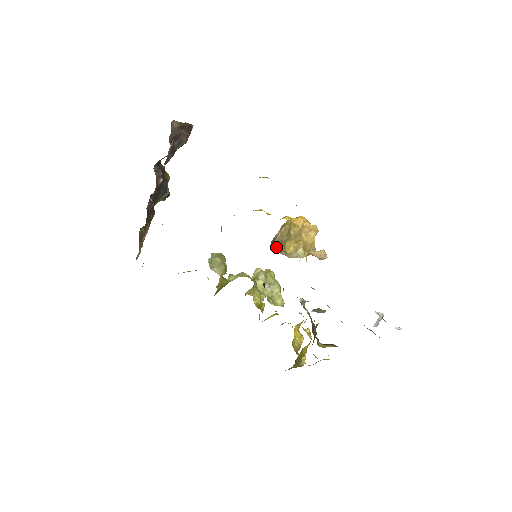
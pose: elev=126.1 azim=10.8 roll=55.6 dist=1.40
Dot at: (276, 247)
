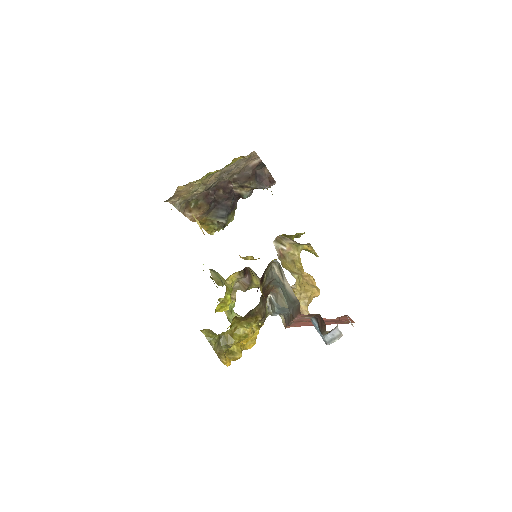
Dot at: (278, 250)
